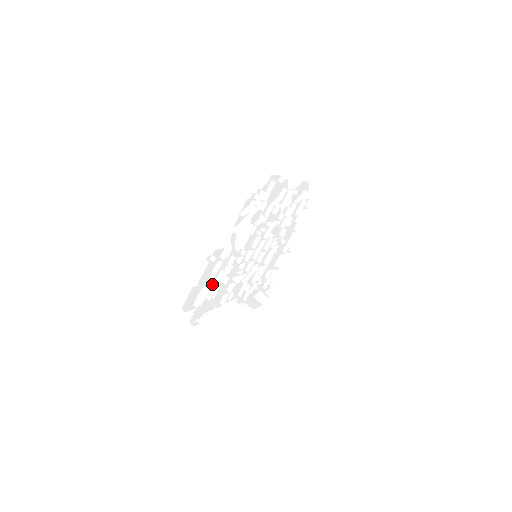
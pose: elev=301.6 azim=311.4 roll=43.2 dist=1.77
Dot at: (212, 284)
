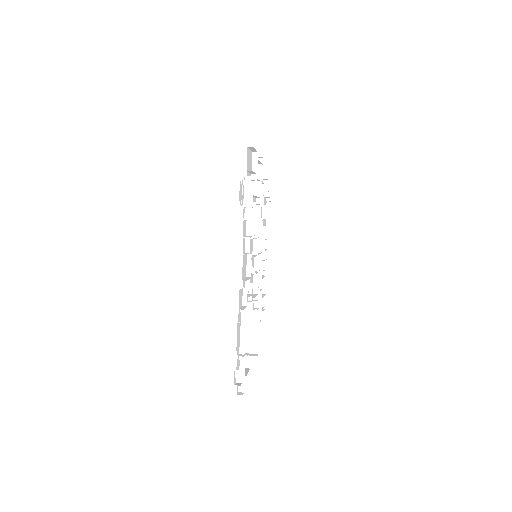
Dot at: (256, 182)
